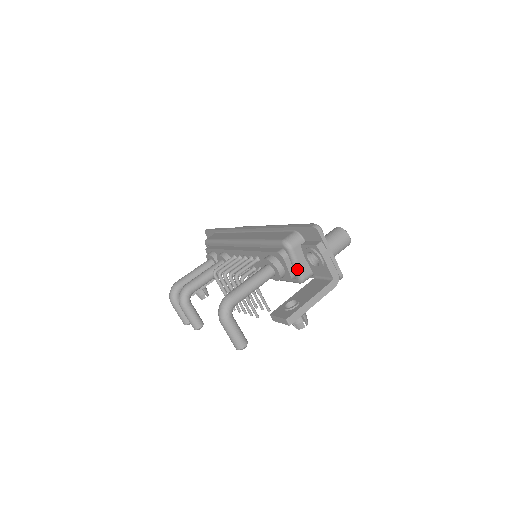
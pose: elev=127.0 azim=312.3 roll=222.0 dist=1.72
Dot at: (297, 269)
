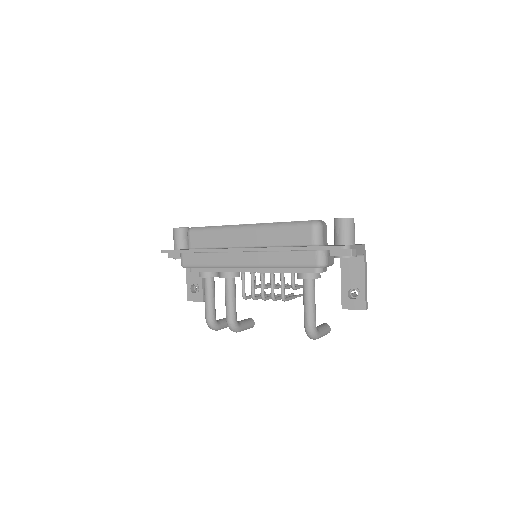
Dot at: (331, 265)
